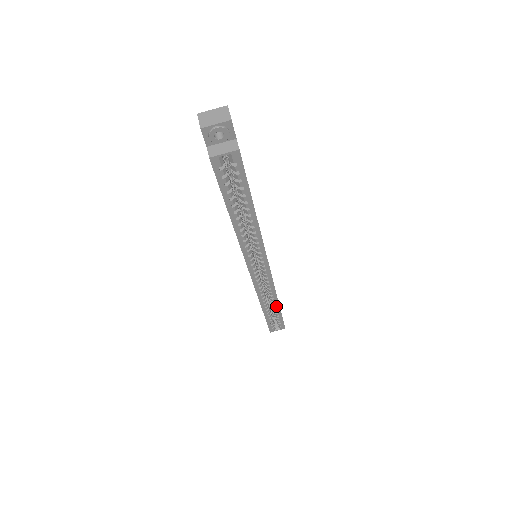
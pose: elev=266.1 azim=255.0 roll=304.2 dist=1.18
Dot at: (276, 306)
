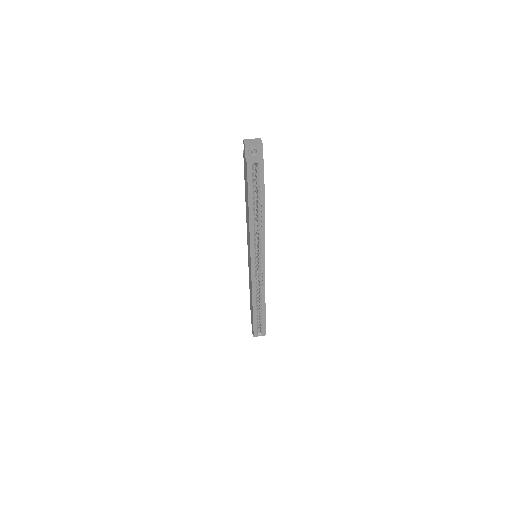
Dot at: (263, 305)
